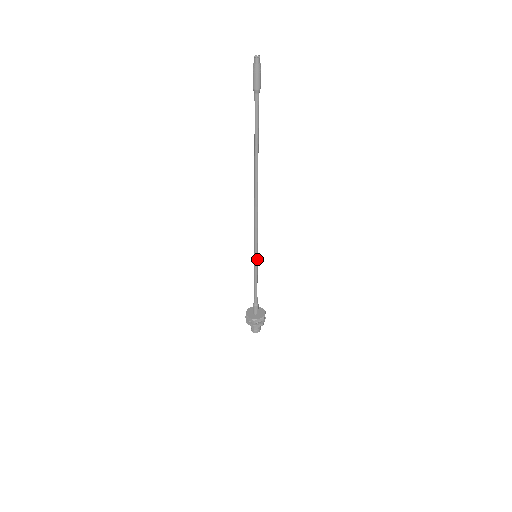
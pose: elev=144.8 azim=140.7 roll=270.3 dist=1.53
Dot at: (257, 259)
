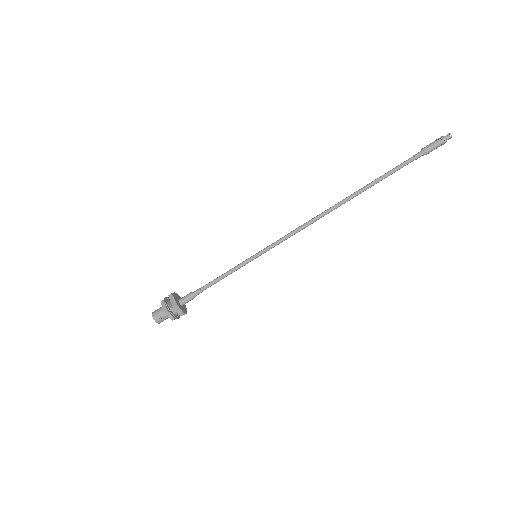
Dot at: (253, 259)
